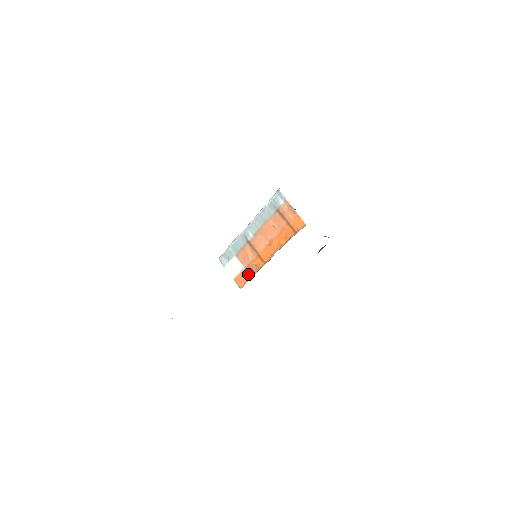
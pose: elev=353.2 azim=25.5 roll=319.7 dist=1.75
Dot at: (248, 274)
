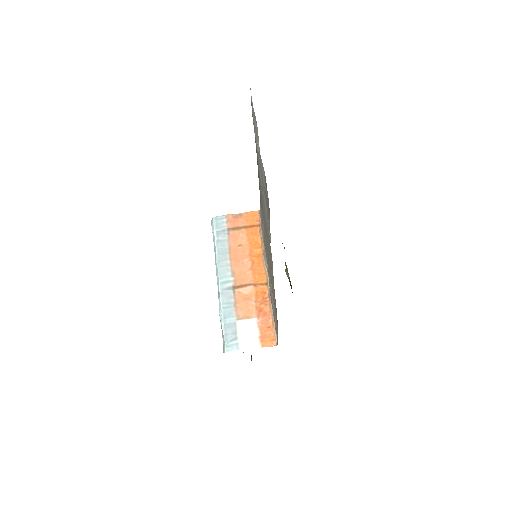
Dot at: (266, 319)
